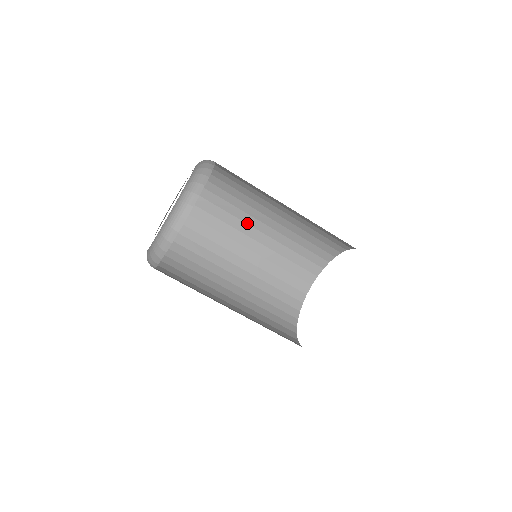
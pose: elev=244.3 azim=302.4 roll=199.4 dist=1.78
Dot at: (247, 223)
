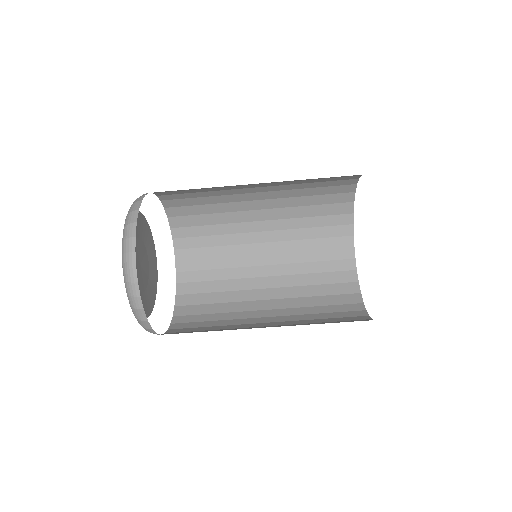
Dot at: (245, 278)
